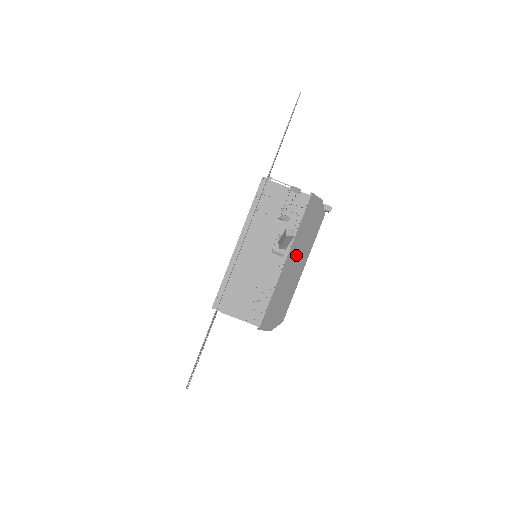
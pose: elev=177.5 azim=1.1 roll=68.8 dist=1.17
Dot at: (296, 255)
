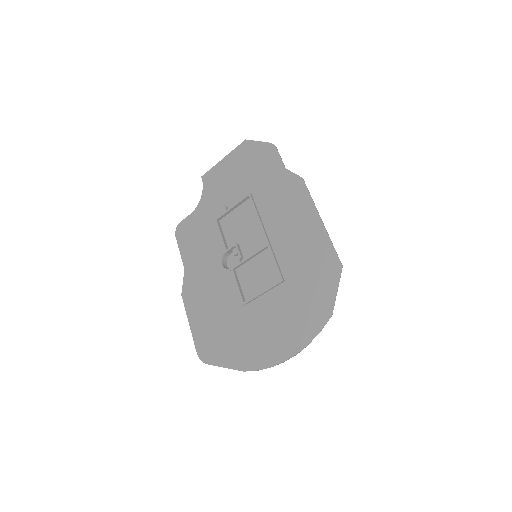
Dot at: occluded
